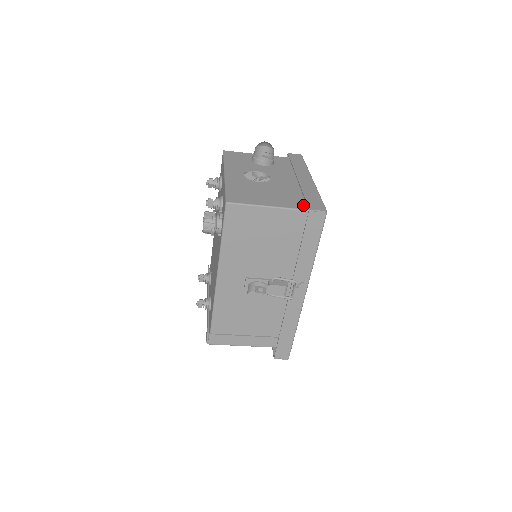
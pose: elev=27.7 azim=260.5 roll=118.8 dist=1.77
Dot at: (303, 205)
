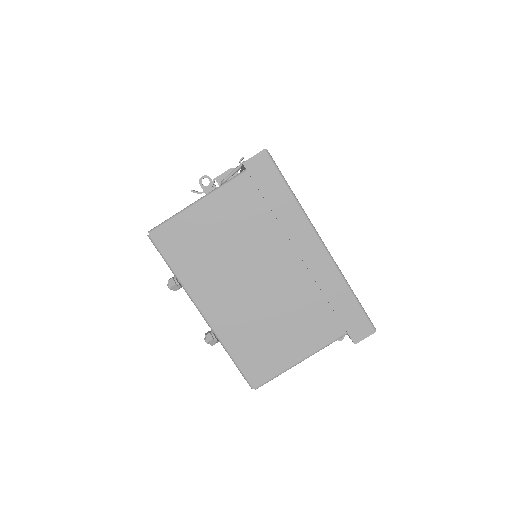
Dot at: occluded
